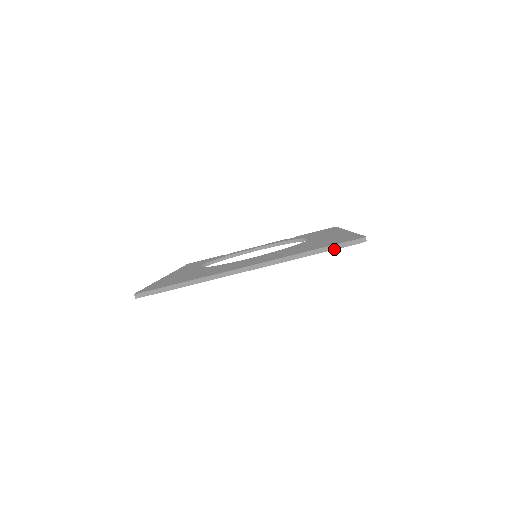
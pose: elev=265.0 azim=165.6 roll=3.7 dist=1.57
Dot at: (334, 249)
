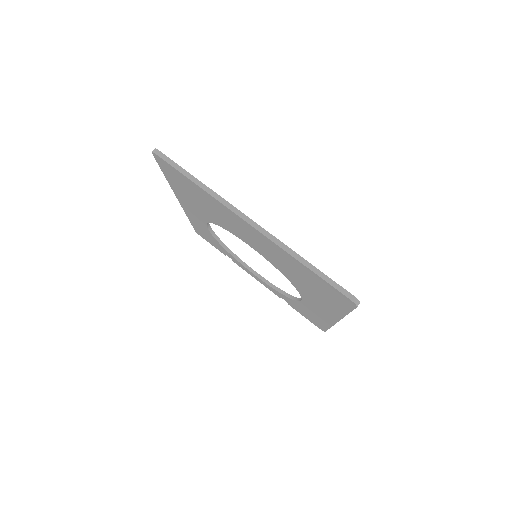
Dot at: (327, 281)
